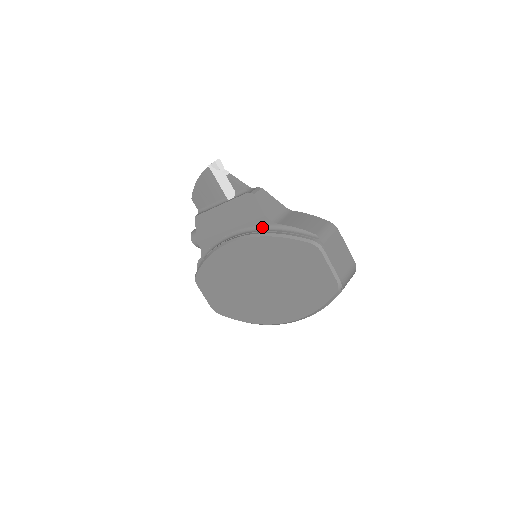
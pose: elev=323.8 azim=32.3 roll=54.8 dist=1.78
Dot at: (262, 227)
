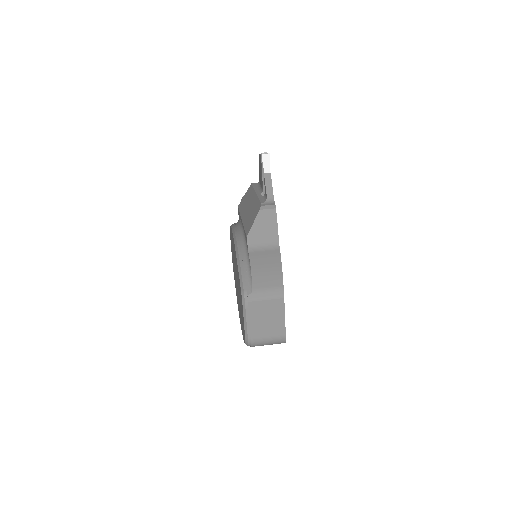
Dot at: (245, 242)
